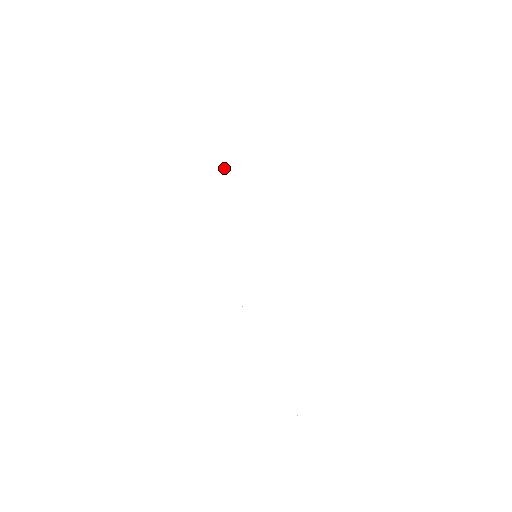
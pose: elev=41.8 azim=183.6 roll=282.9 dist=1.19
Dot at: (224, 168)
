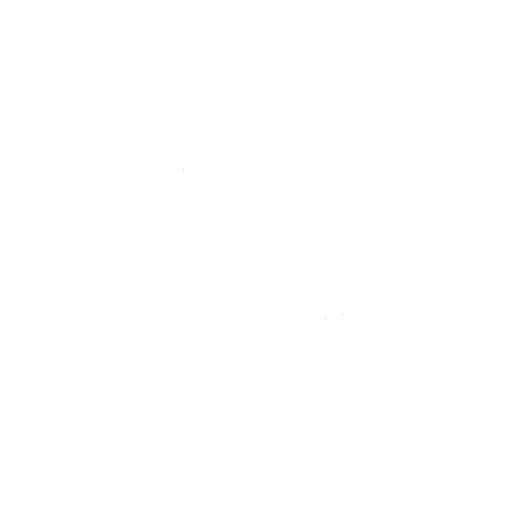
Dot at: occluded
